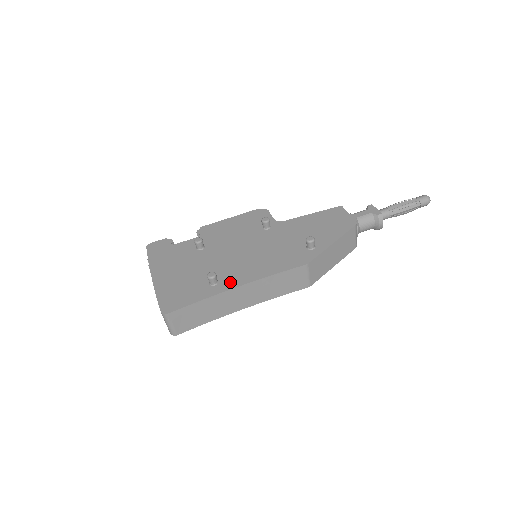
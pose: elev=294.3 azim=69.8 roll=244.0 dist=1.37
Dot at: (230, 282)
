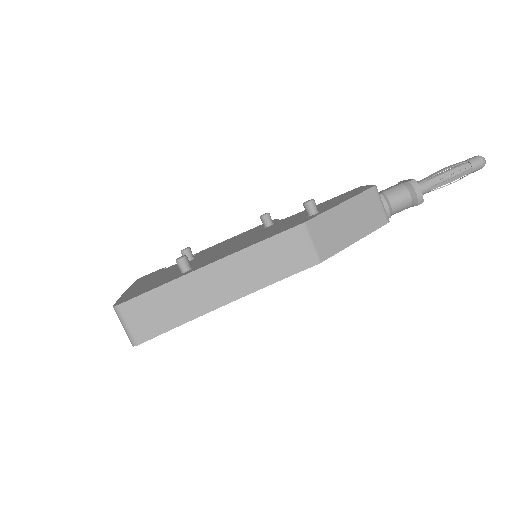
Dot at: (205, 264)
